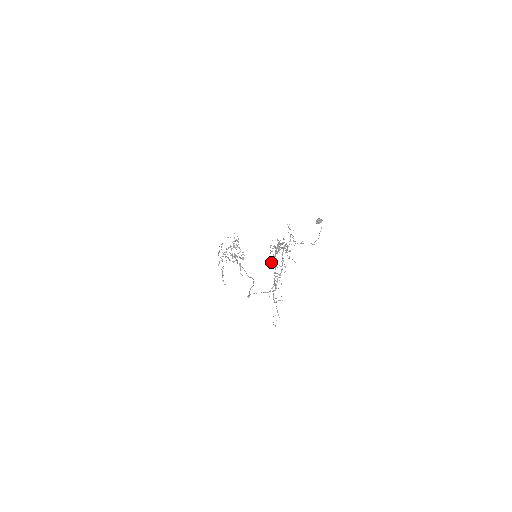
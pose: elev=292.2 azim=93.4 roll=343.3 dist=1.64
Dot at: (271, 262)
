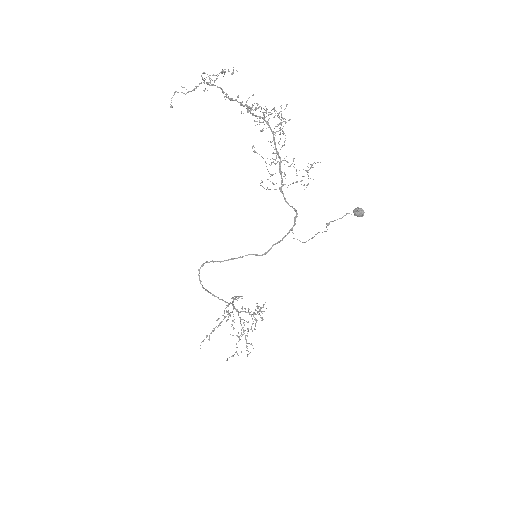
Dot at: occluded
